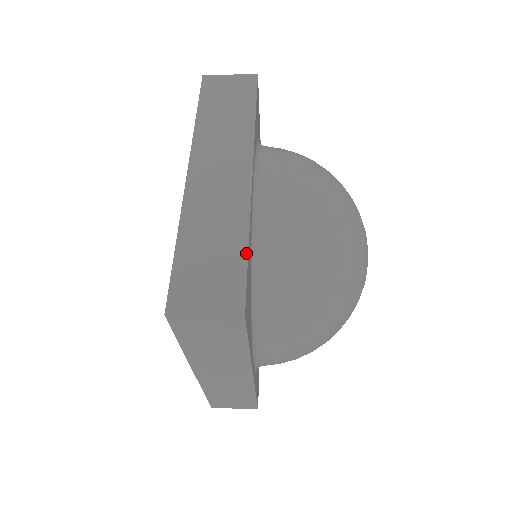
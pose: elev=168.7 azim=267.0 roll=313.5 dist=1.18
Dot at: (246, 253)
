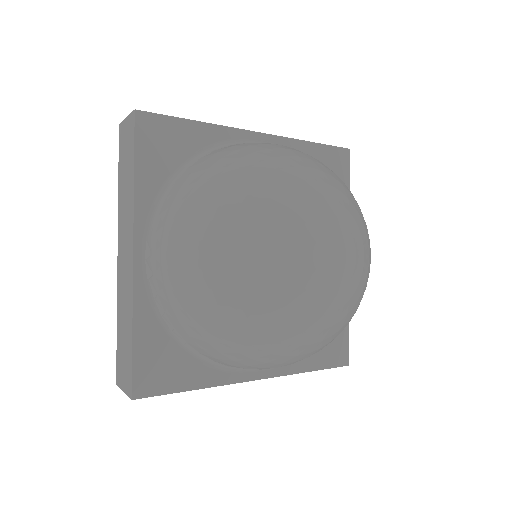
Dot at: (131, 343)
